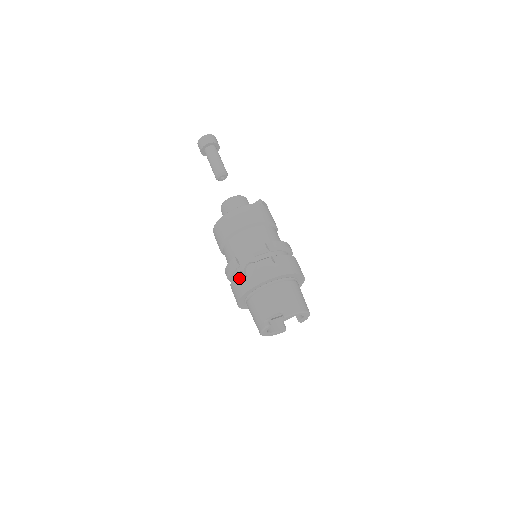
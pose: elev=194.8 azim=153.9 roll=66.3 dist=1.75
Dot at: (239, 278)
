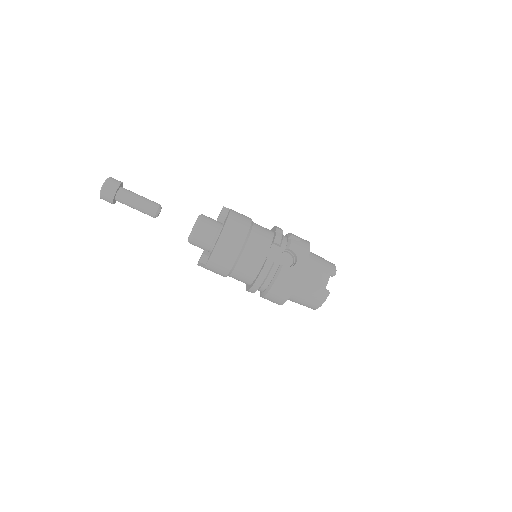
Dot at: (285, 272)
